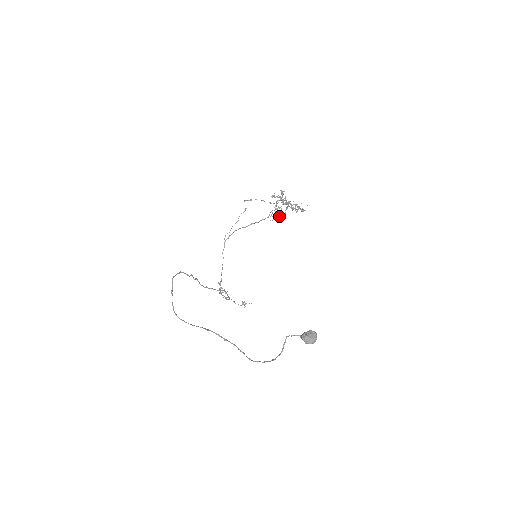
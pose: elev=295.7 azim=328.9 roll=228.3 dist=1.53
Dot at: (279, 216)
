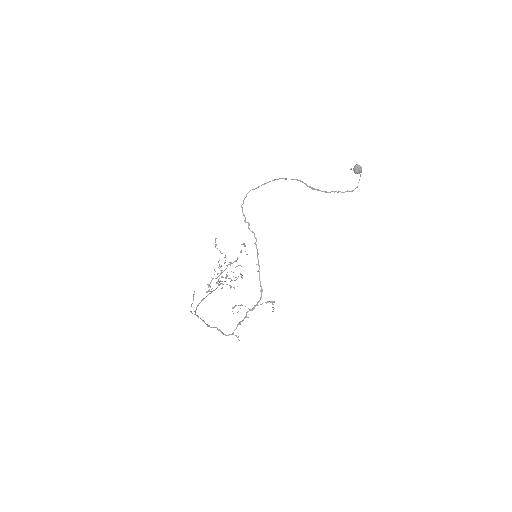
Dot at: (245, 245)
